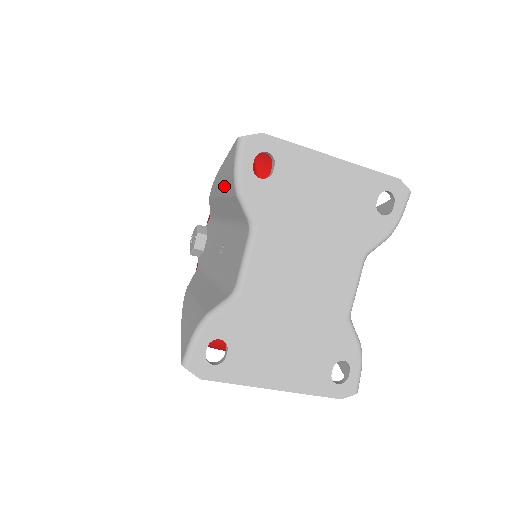
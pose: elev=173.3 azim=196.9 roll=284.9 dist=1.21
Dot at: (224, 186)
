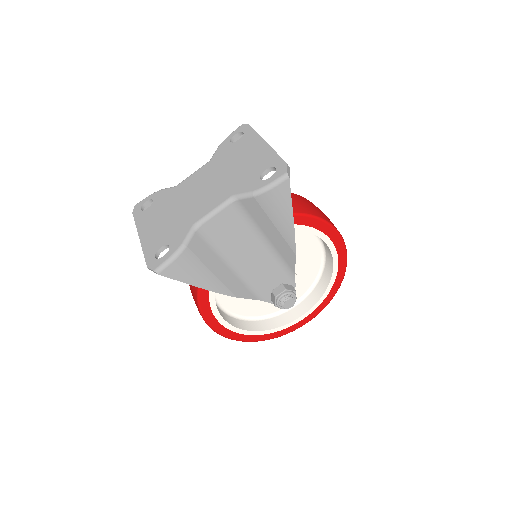
Dot at: occluded
